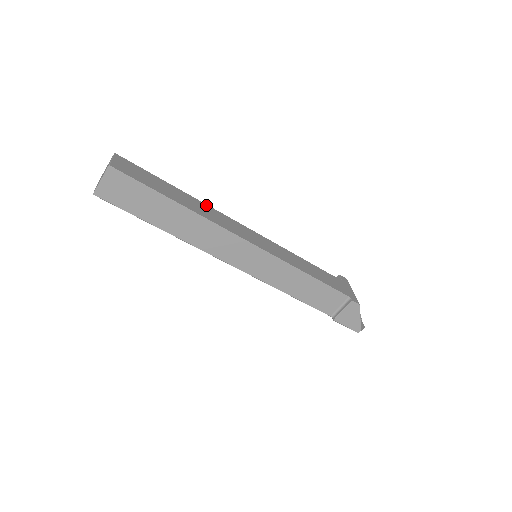
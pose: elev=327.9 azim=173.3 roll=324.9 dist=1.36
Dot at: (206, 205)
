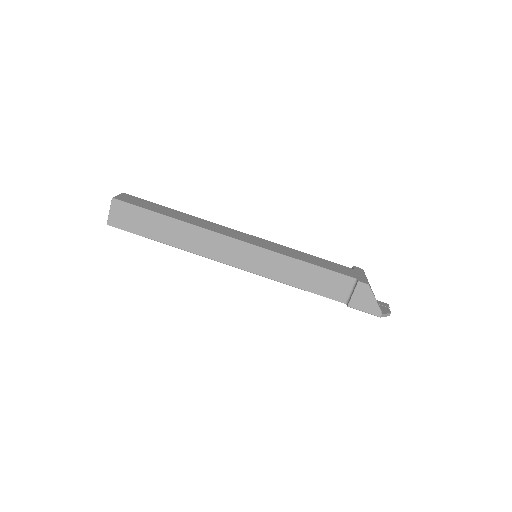
Dot at: (203, 219)
